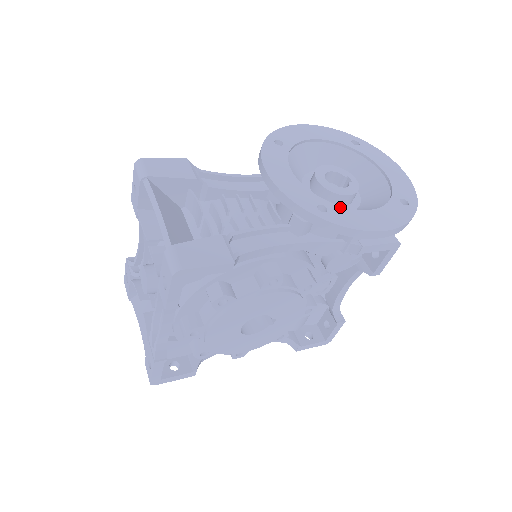
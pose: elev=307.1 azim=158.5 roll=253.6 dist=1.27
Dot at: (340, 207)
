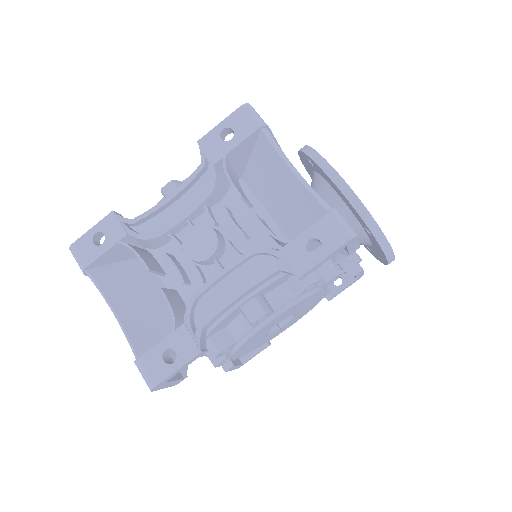
Dot at: occluded
